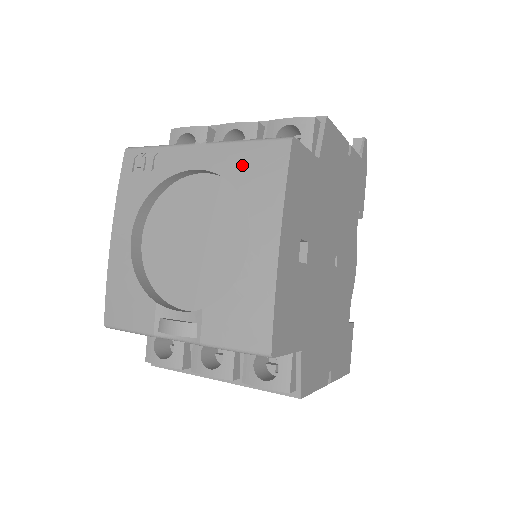
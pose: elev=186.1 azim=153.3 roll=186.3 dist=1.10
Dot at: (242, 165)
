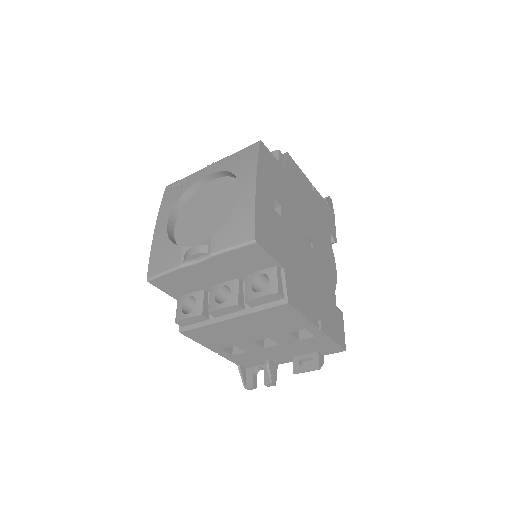
Dot at: (233, 162)
